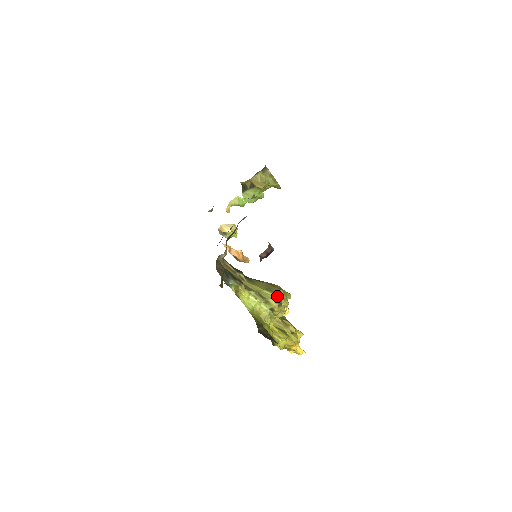
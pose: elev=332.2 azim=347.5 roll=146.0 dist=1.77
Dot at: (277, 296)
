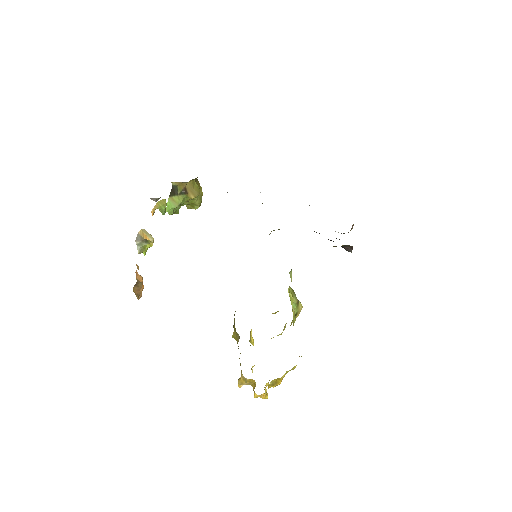
Dot at: occluded
